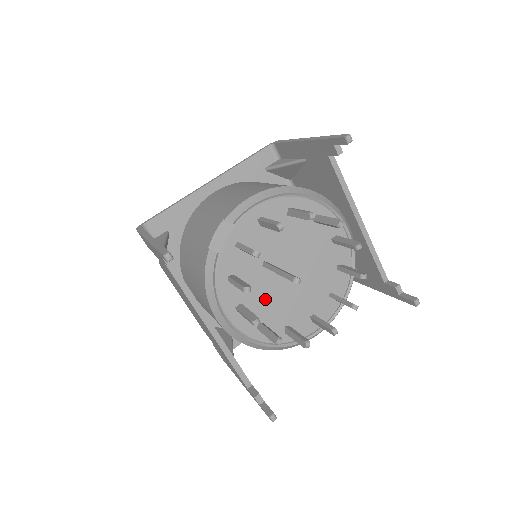
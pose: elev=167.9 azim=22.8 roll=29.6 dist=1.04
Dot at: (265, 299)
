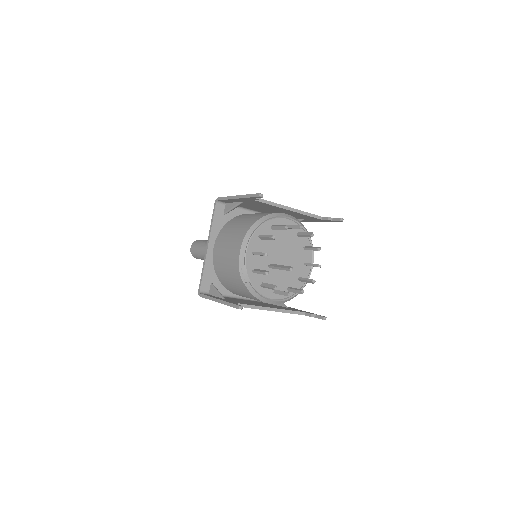
Dot at: (281, 278)
